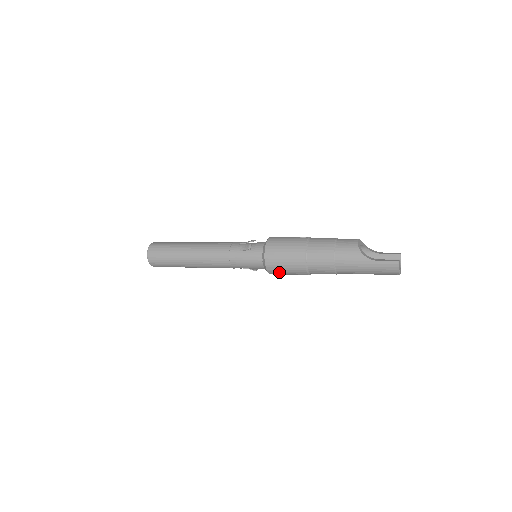
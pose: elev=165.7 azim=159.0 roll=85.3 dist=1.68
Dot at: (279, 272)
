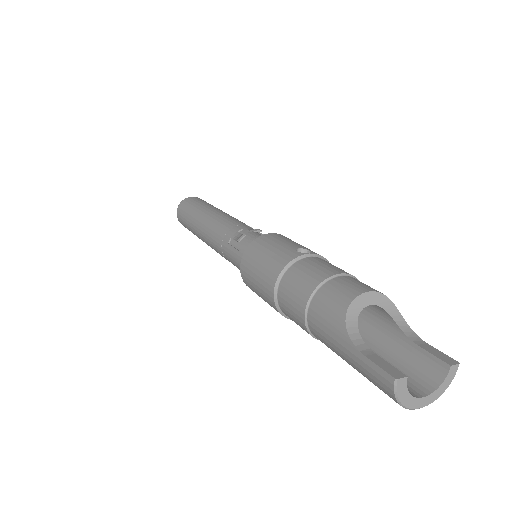
Dot at: occluded
